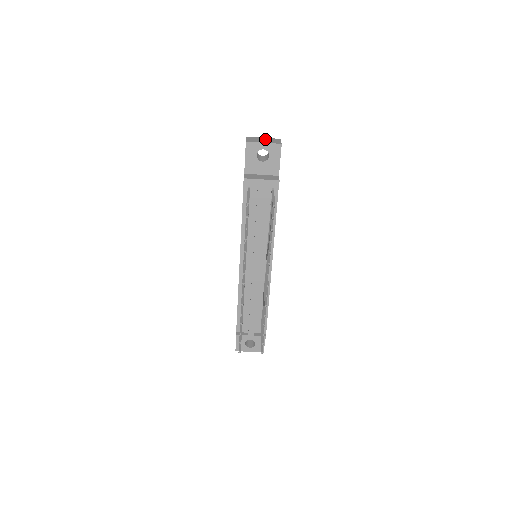
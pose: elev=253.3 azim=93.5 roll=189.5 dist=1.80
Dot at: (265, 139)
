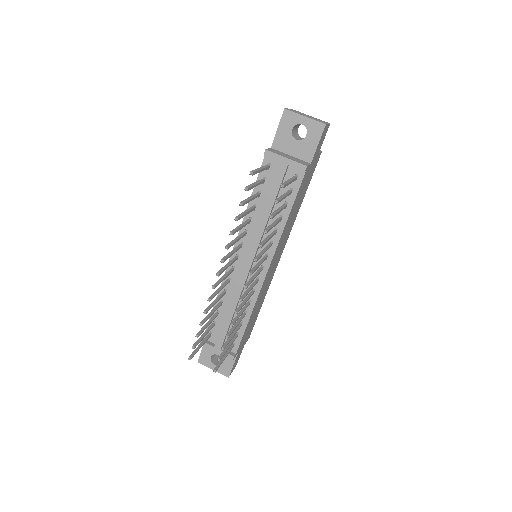
Dot at: (310, 116)
